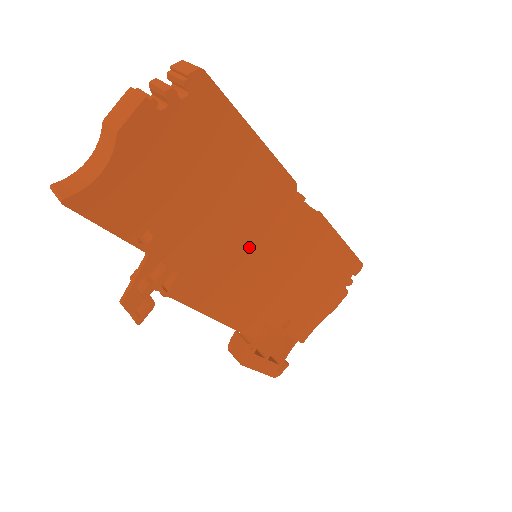
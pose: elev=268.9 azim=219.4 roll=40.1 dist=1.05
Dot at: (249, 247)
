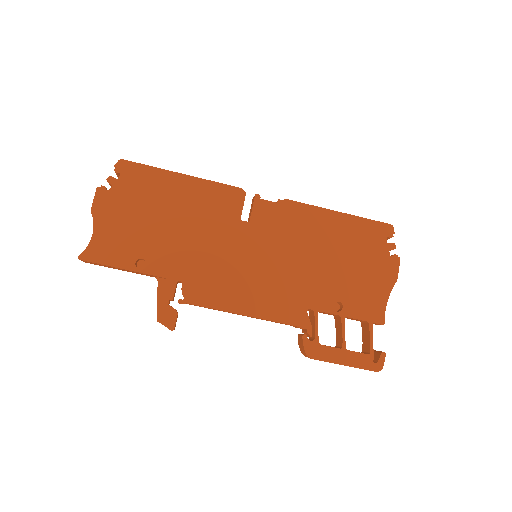
Dot at: (233, 247)
